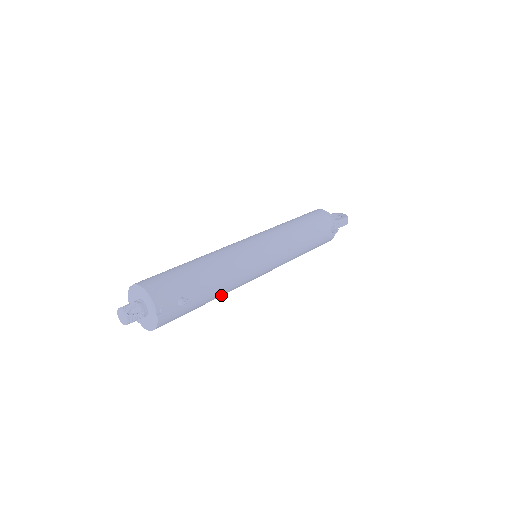
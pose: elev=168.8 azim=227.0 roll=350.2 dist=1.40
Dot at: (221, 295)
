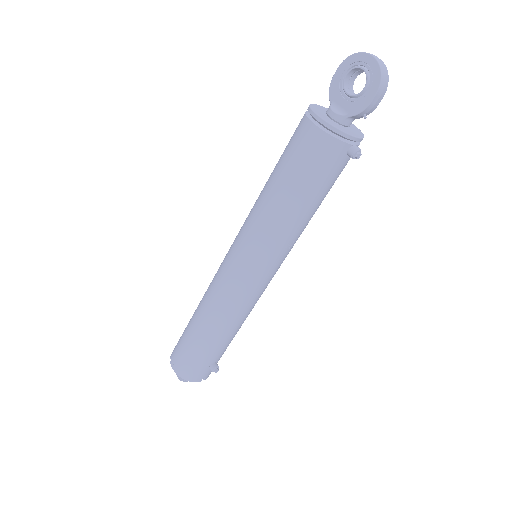
Dot at: occluded
